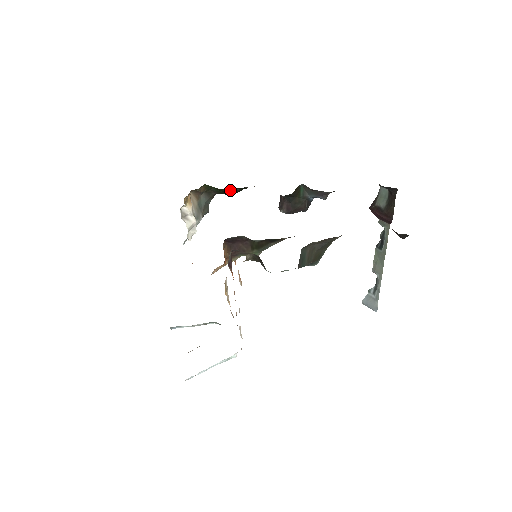
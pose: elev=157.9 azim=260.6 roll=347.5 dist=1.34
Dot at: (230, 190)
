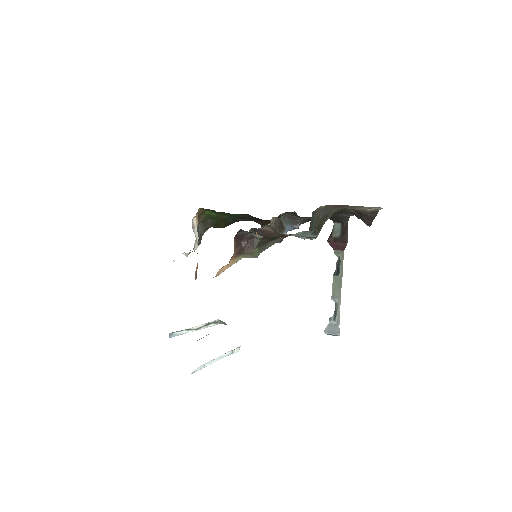
Dot at: (225, 219)
